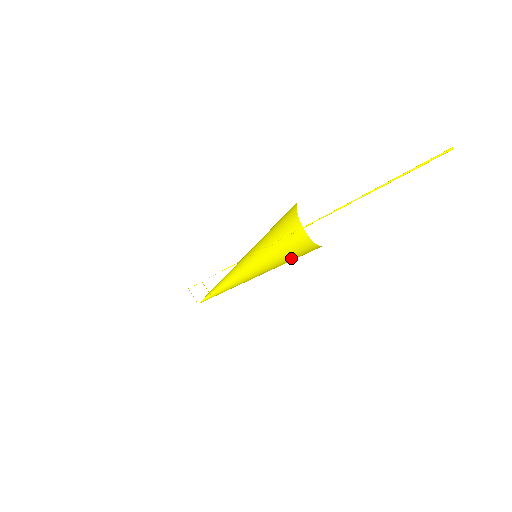
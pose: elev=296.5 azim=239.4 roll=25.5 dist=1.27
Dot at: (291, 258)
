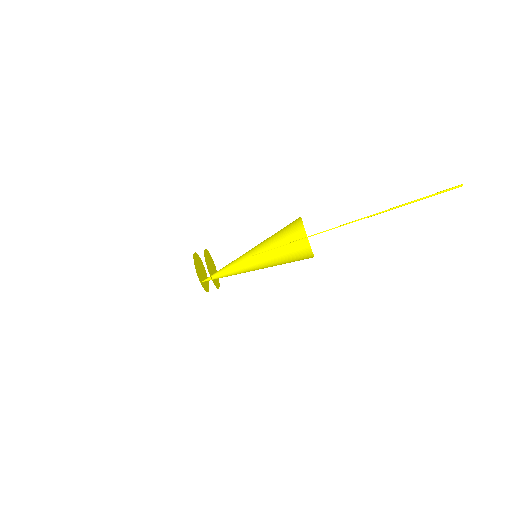
Dot at: occluded
